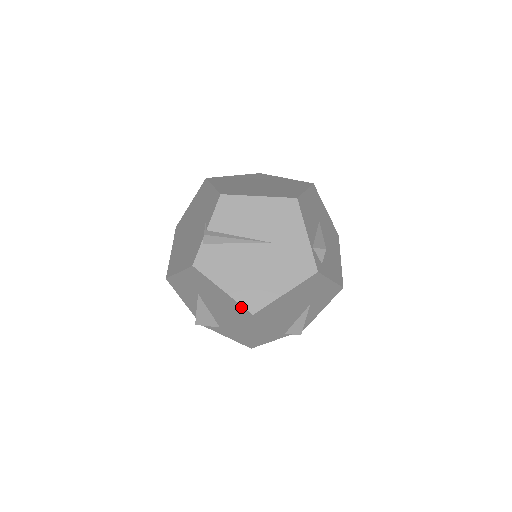
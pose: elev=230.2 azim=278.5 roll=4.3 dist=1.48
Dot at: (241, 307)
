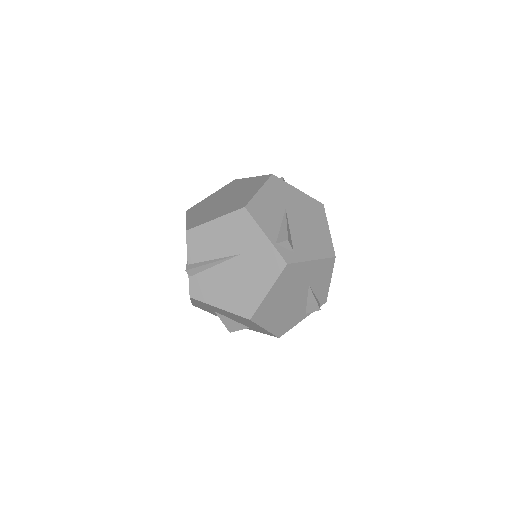
Dot at: (239, 316)
